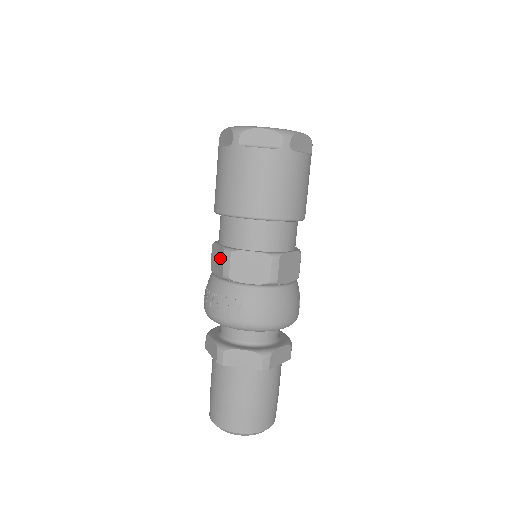
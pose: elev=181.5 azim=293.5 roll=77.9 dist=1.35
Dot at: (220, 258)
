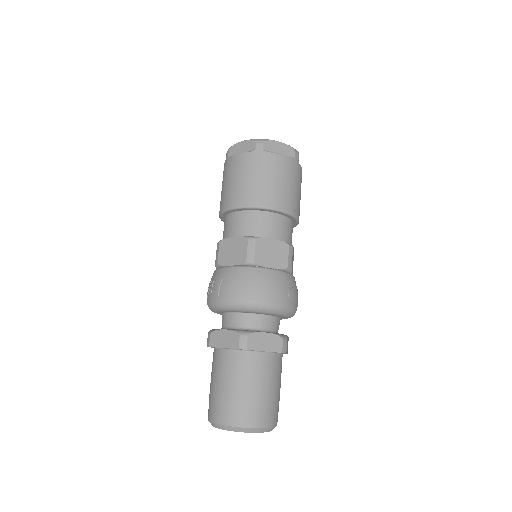
Dot at: occluded
